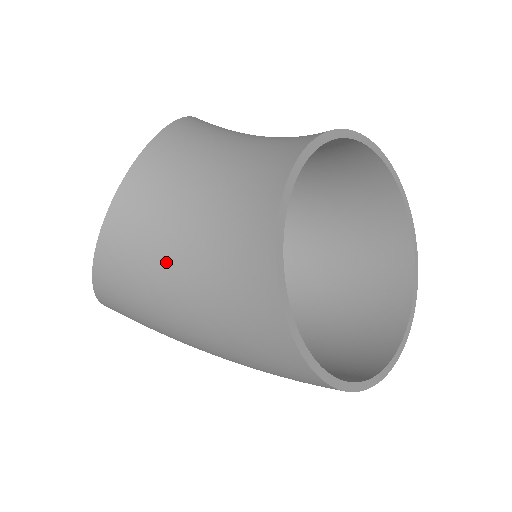
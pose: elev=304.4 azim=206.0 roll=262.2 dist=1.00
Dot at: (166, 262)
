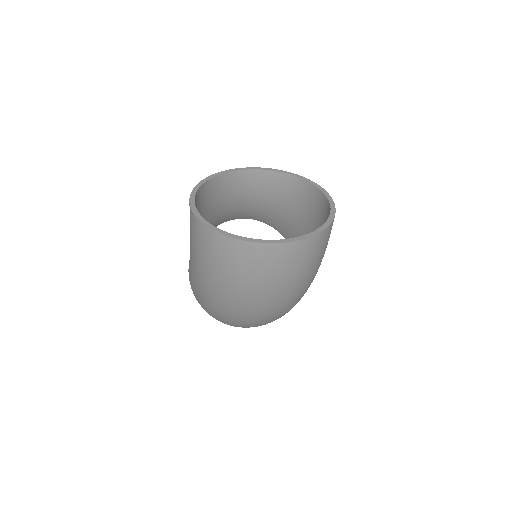
Dot at: occluded
